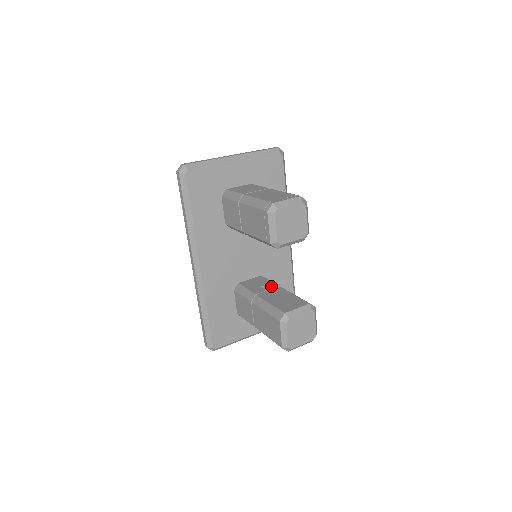
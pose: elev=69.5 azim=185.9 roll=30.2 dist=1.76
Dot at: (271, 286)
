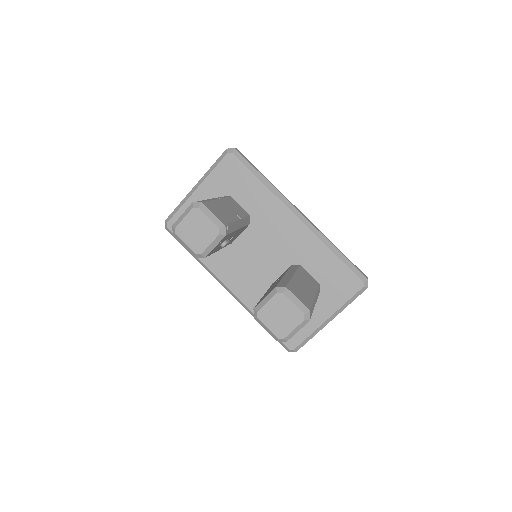
Dot at: (281, 276)
